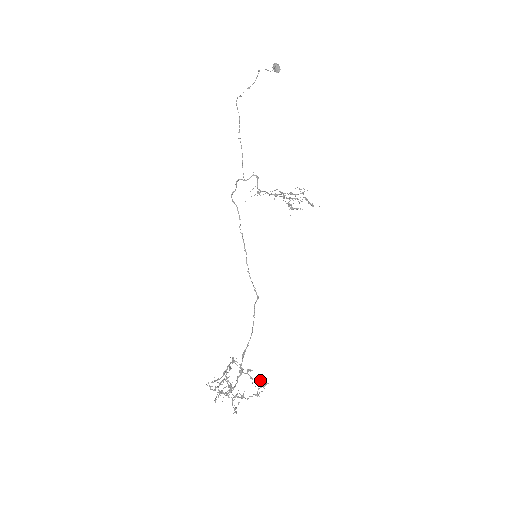
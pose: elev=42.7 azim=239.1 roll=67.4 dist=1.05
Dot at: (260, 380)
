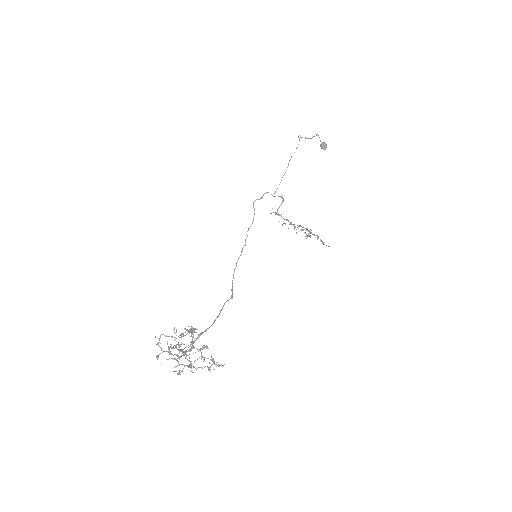
Dot at: (213, 361)
